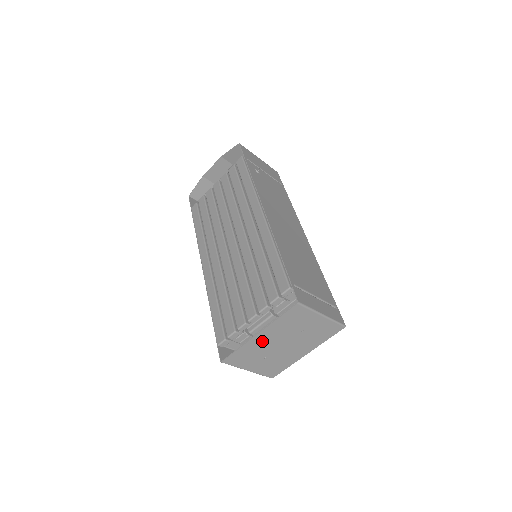
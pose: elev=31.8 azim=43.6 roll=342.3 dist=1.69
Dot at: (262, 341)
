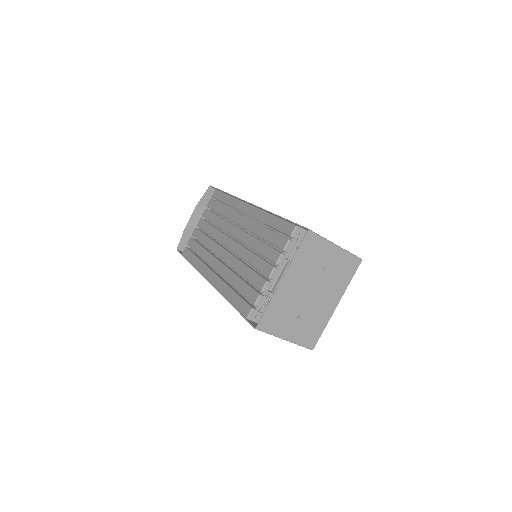
Dot at: (289, 290)
